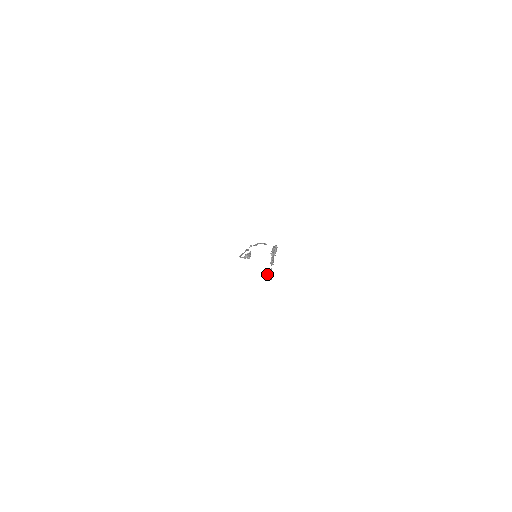
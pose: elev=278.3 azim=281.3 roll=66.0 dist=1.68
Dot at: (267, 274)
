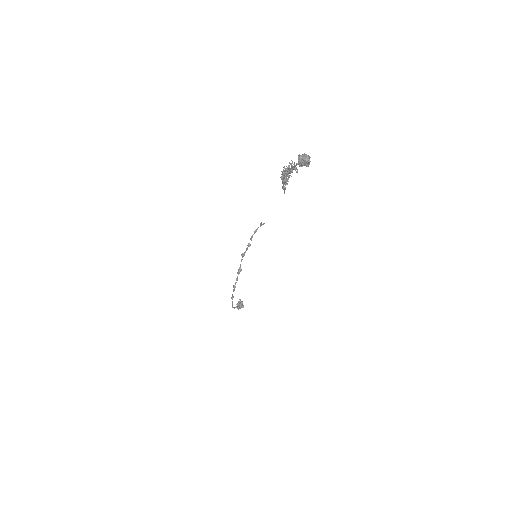
Dot at: (300, 156)
